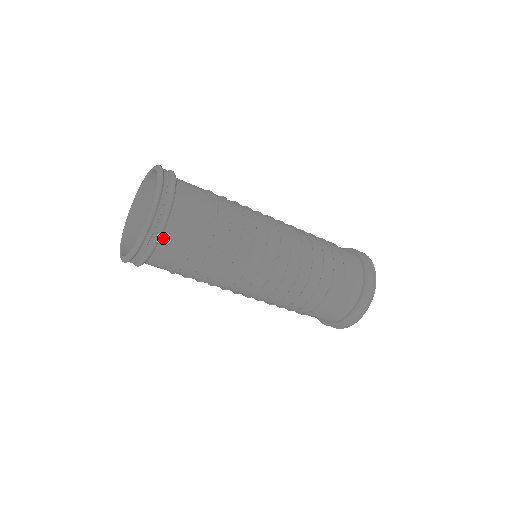
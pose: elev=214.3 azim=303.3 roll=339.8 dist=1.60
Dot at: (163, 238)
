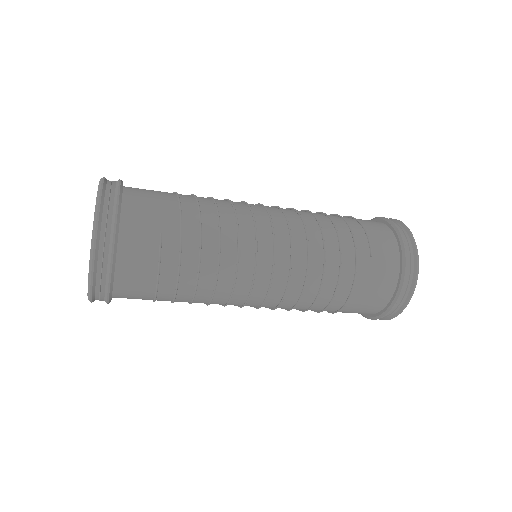
Dot at: (118, 268)
